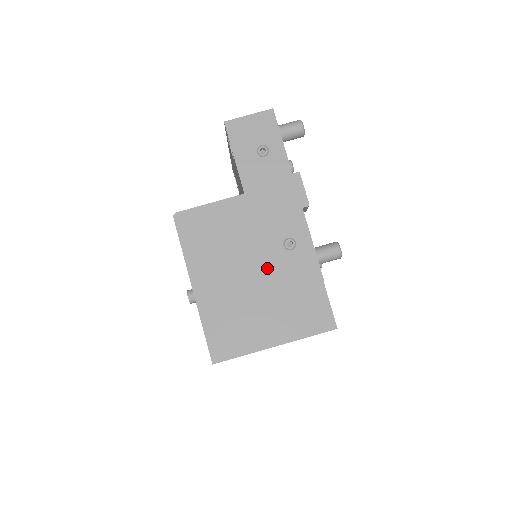
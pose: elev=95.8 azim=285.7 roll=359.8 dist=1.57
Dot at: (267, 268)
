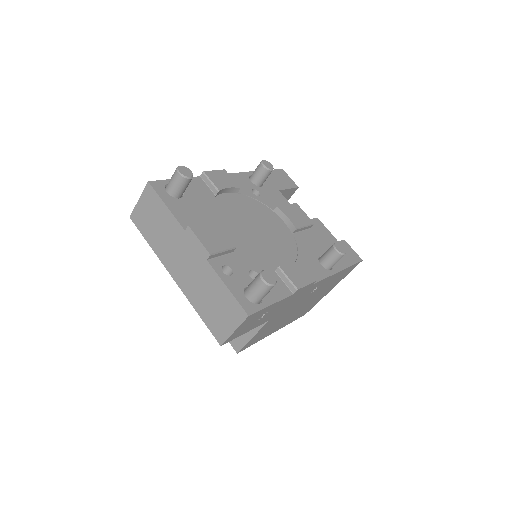
Dot at: occluded
